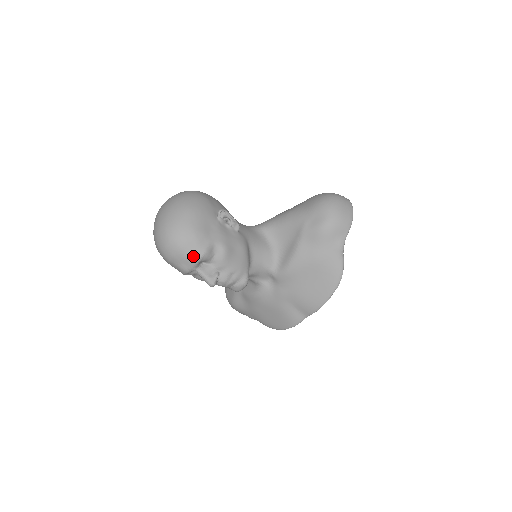
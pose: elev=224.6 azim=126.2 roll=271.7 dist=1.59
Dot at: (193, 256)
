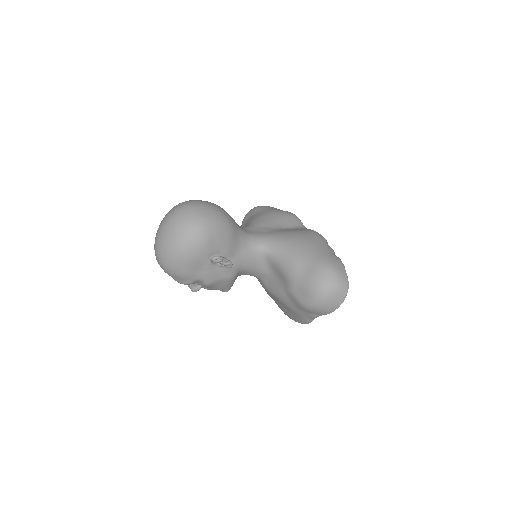
Dot at: (178, 281)
